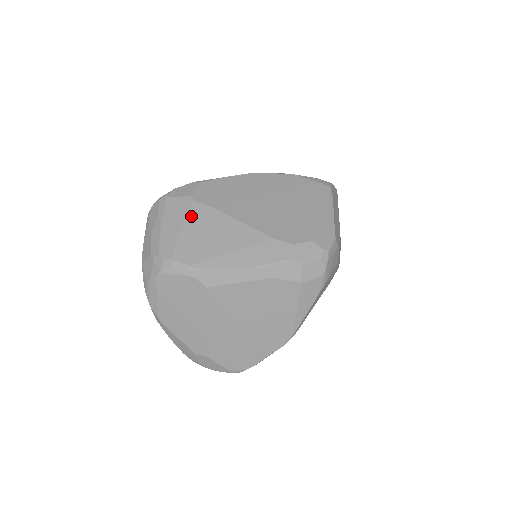
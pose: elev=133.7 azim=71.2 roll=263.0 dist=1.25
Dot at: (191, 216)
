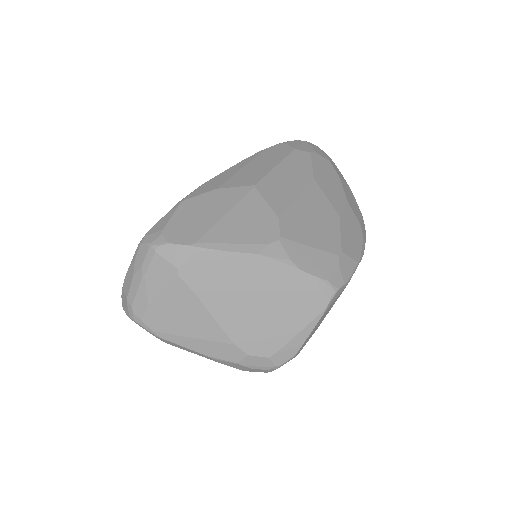
Dot at: (170, 290)
